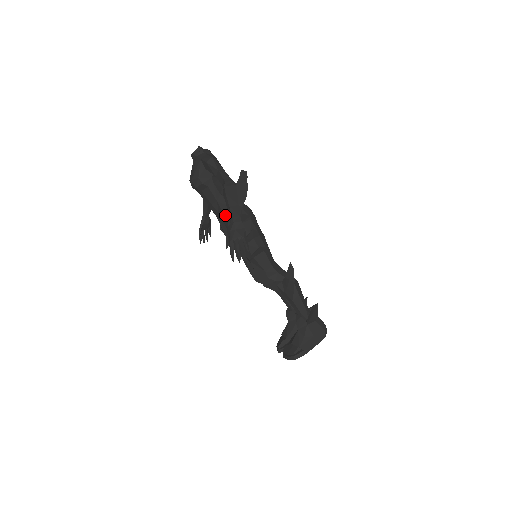
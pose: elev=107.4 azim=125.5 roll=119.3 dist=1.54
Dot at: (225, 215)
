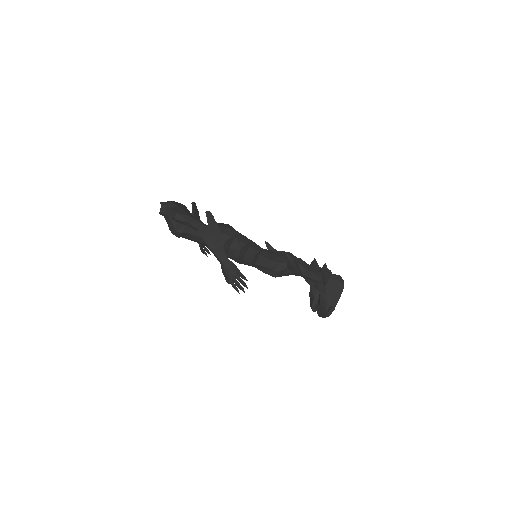
Dot at: occluded
